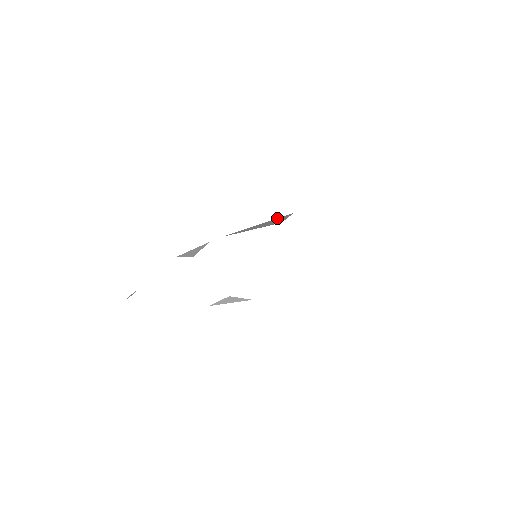
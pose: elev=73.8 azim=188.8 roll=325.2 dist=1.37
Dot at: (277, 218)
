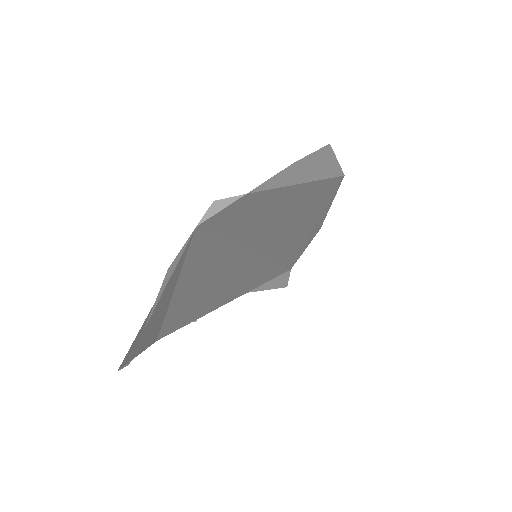
Dot at: occluded
